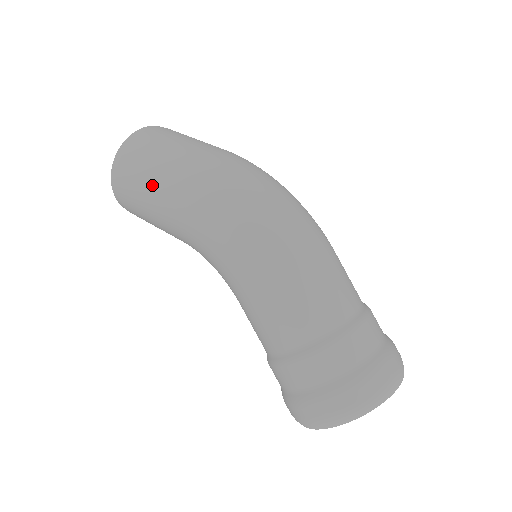
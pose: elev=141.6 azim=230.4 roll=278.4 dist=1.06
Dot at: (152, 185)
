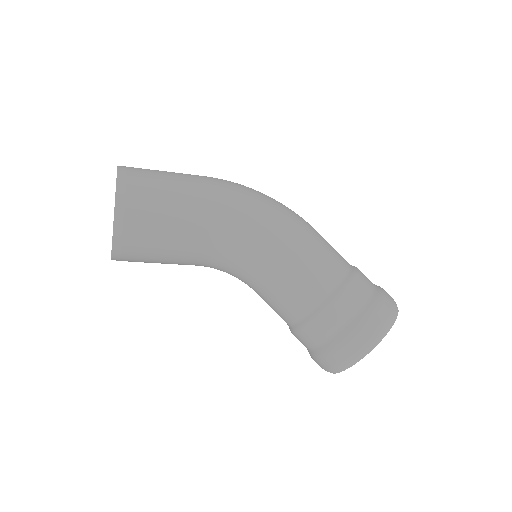
Dot at: (181, 184)
